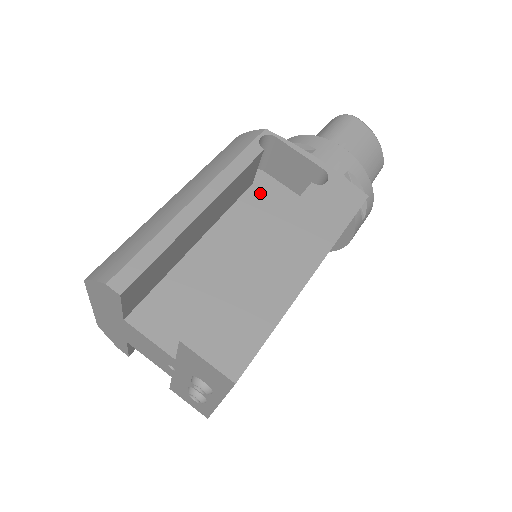
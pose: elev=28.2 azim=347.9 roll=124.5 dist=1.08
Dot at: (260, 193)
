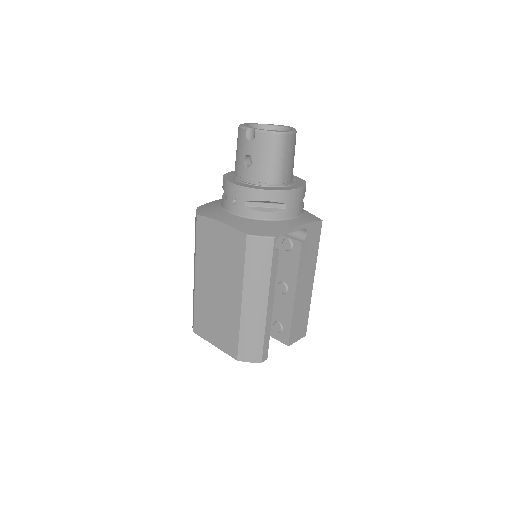
Dot at: occluded
